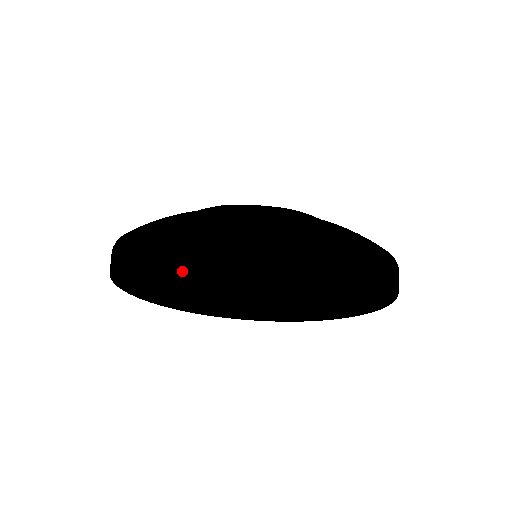
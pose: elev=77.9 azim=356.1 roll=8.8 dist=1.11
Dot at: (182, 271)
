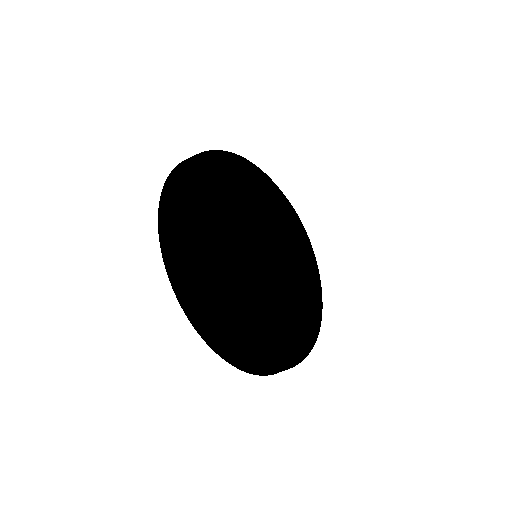
Dot at: (286, 365)
